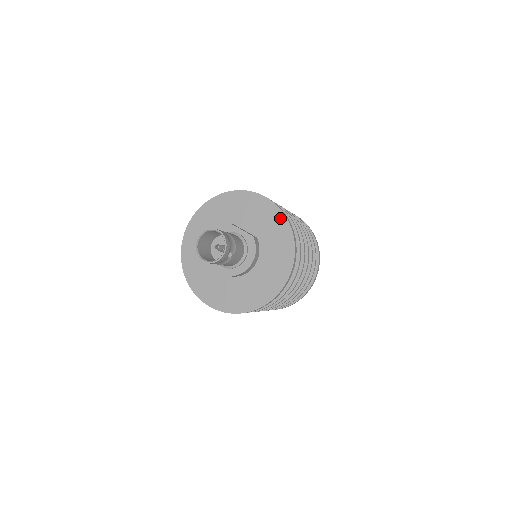
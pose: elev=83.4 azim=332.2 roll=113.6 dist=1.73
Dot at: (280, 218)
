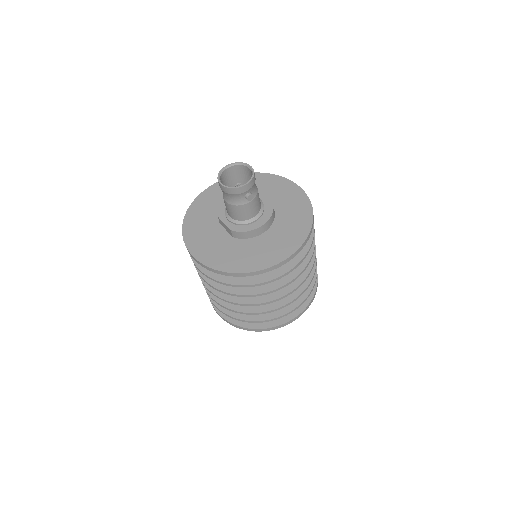
Dot at: (306, 206)
